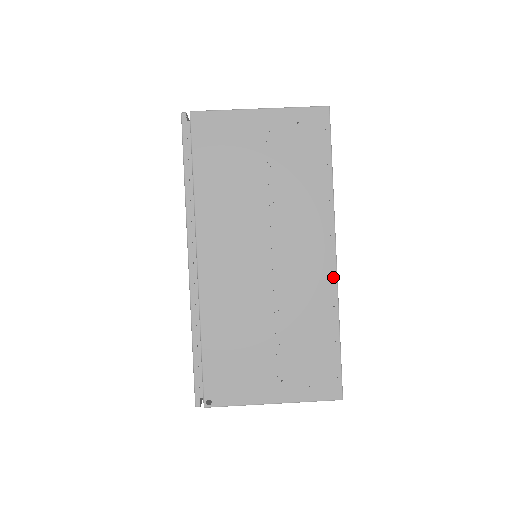
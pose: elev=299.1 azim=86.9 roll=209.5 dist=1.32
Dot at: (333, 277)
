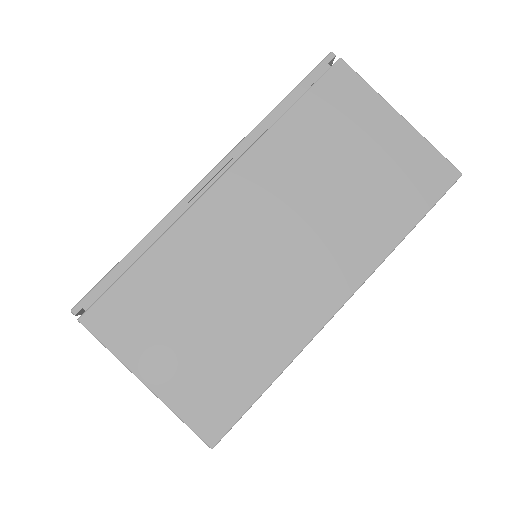
Dot at: occluded
